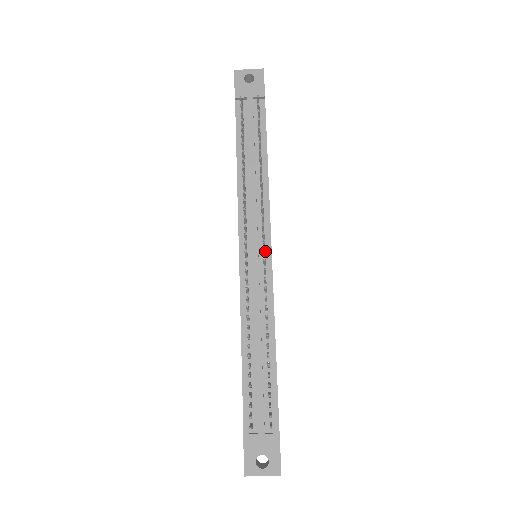
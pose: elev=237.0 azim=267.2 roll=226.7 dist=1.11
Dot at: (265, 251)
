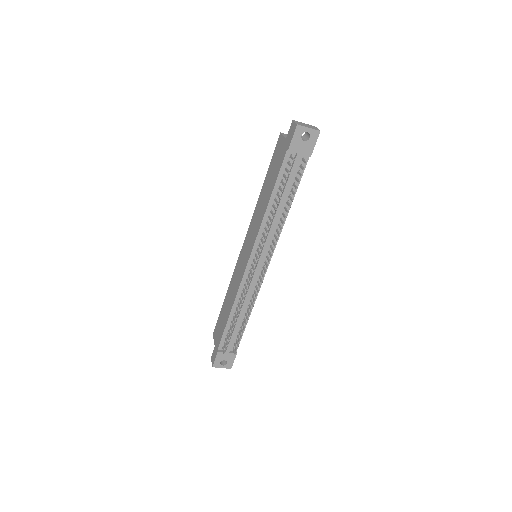
Dot at: (265, 265)
